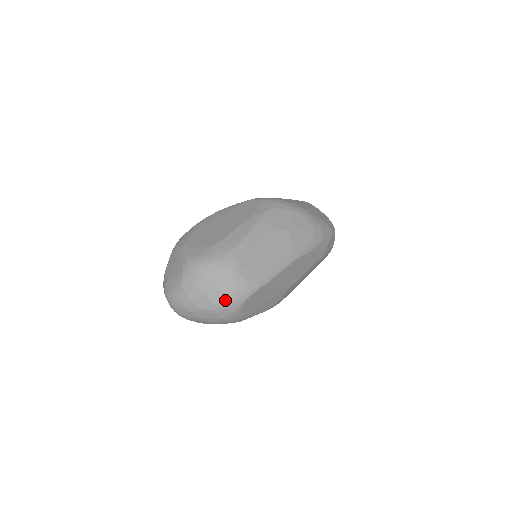
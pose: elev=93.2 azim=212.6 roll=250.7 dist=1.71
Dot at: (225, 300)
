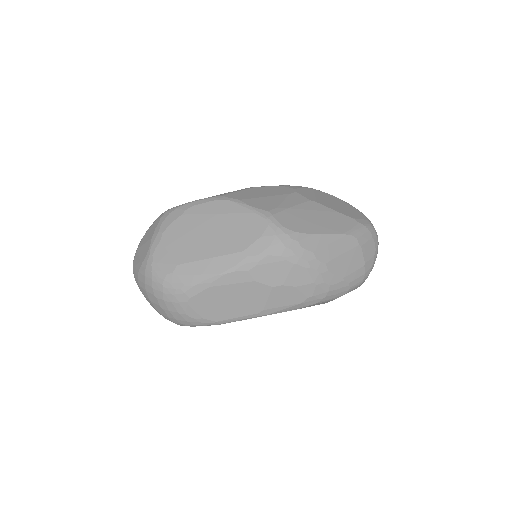
Dot at: (166, 316)
